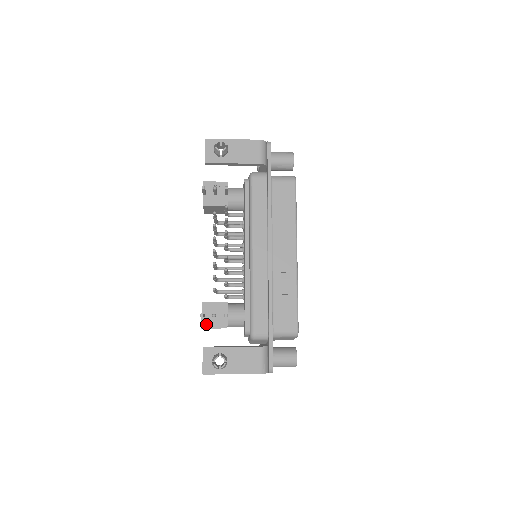
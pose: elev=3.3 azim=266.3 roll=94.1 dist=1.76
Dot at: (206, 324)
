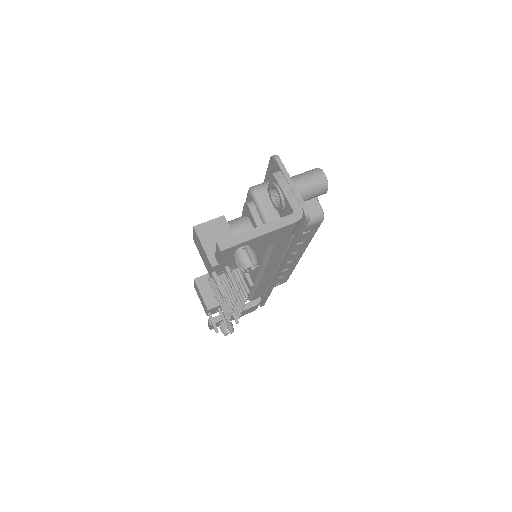
Dot at: (211, 314)
